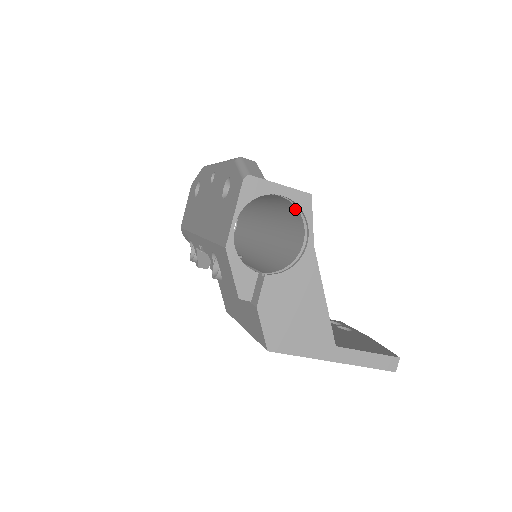
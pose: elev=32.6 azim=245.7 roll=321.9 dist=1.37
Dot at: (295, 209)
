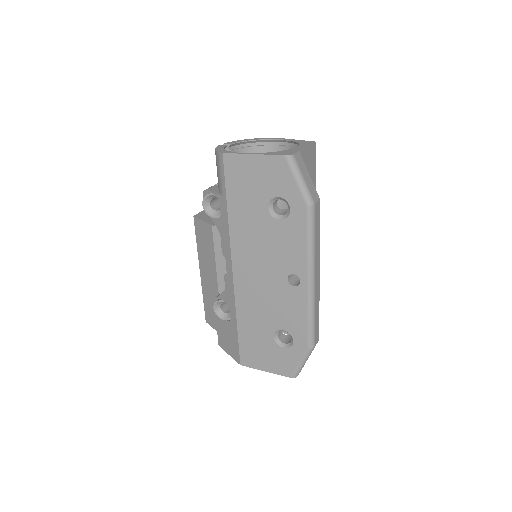
Dot at: occluded
